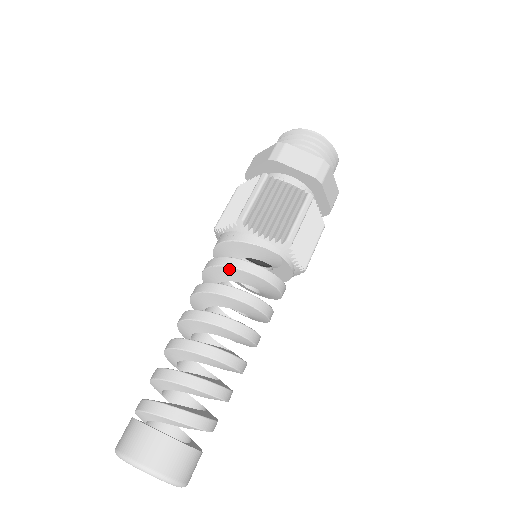
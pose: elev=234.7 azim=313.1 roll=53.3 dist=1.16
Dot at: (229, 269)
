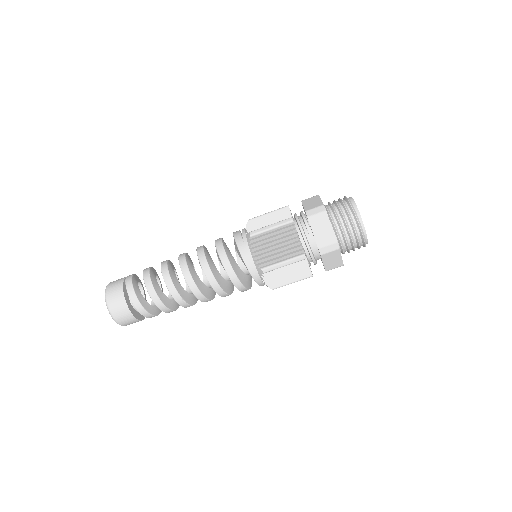
Dot at: (231, 281)
